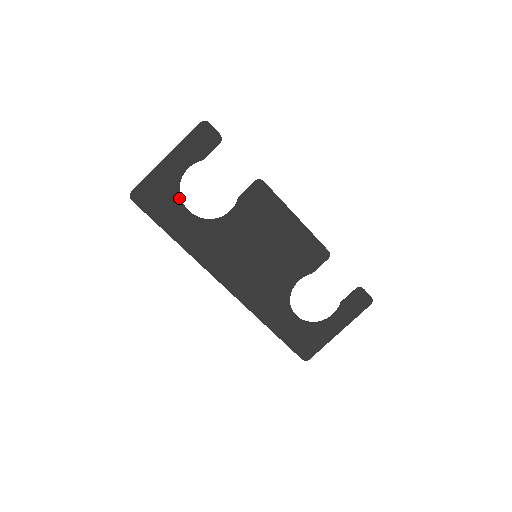
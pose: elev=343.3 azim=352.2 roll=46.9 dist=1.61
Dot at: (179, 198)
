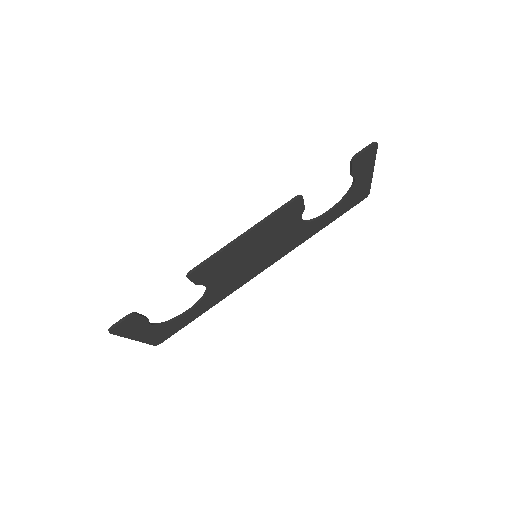
Dot at: (174, 320)
